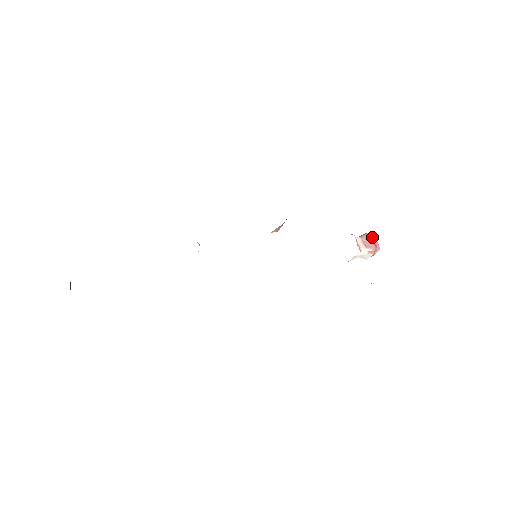
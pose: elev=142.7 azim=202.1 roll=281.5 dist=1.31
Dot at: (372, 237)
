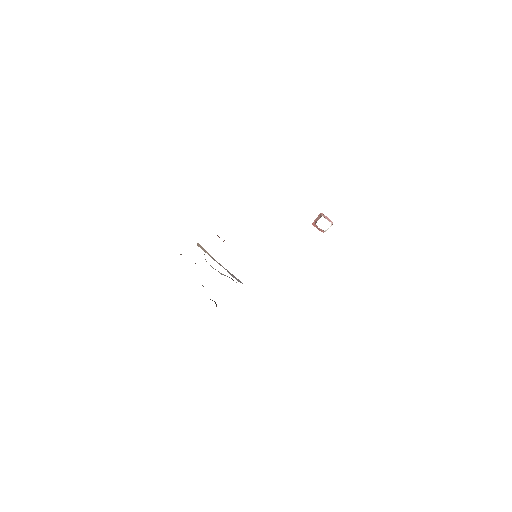
Dot at: occluded
